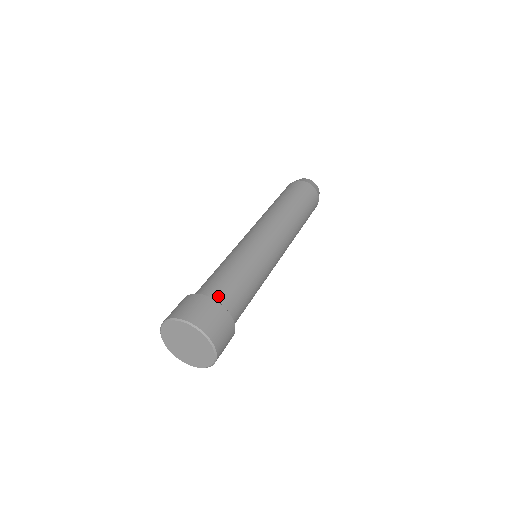
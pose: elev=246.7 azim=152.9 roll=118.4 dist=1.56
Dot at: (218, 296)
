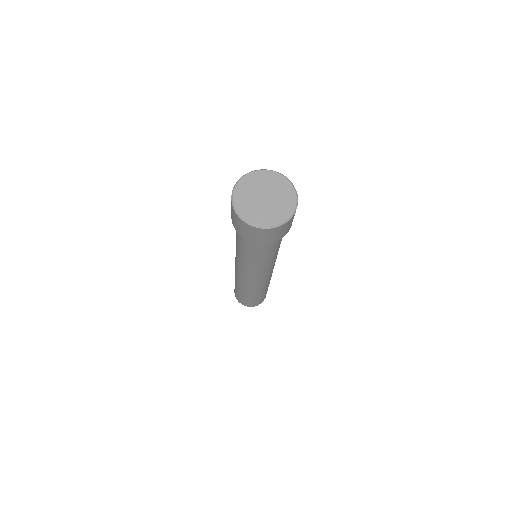
Dot at: occluded
